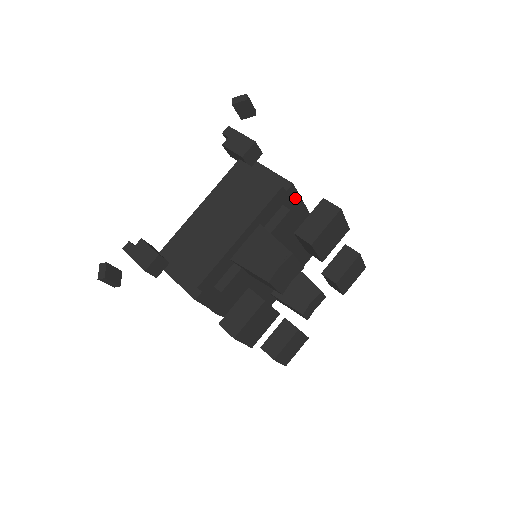
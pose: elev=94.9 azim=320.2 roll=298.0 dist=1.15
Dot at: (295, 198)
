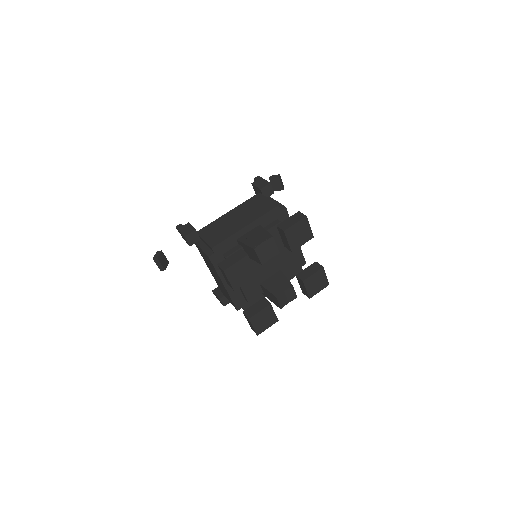
Dot at: occluded
